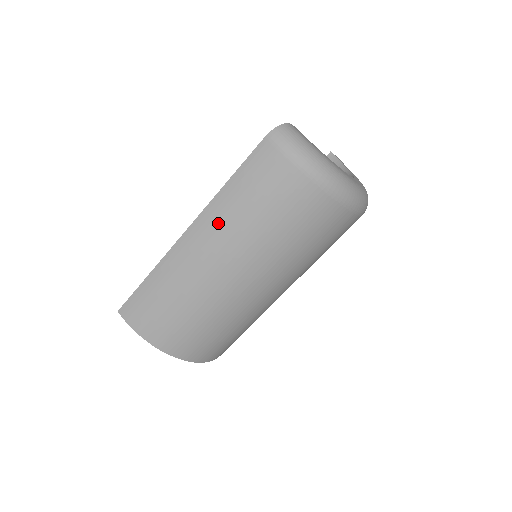
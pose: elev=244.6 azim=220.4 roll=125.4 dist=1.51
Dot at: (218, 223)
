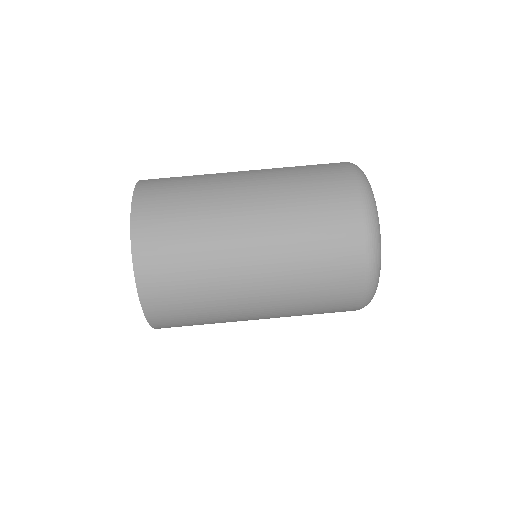
Dot at: (271, 173)
